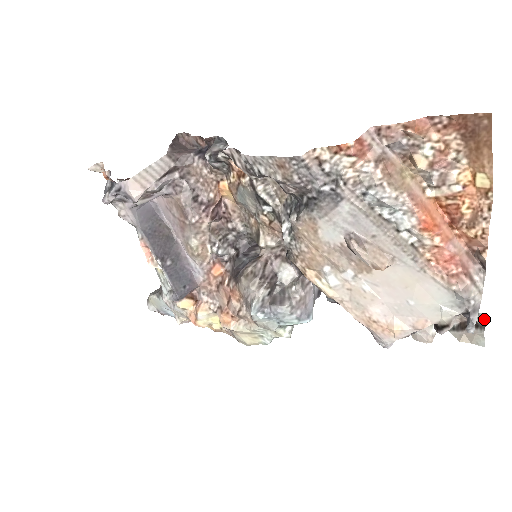
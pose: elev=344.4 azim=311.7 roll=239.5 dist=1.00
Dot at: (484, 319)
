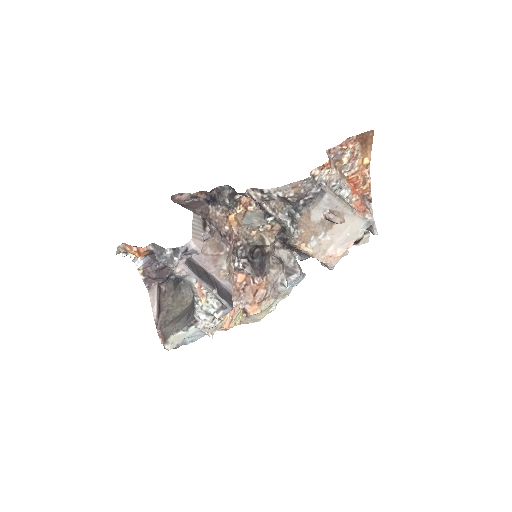
Dot at: occluded
